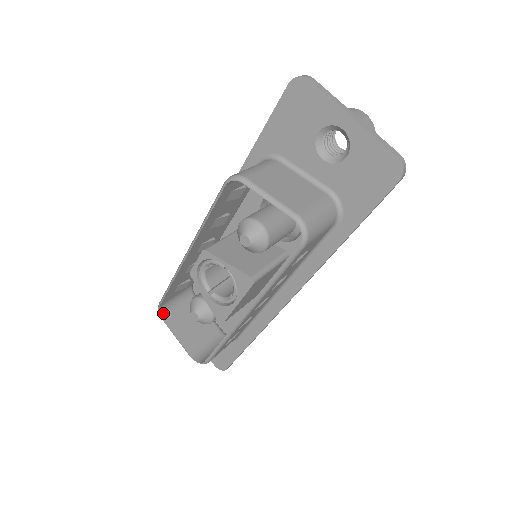
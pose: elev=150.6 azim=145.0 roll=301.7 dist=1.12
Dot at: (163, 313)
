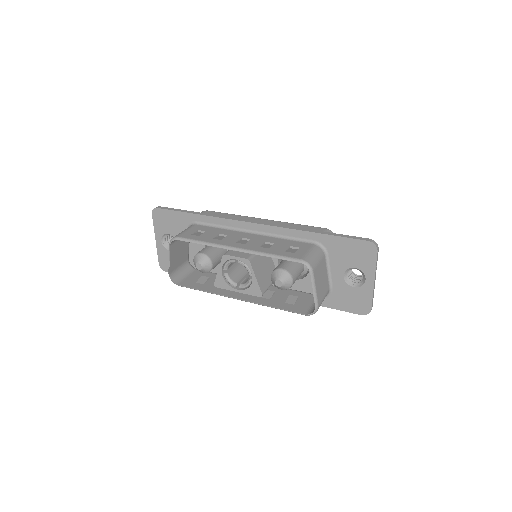
Dot at: (173, 241)
